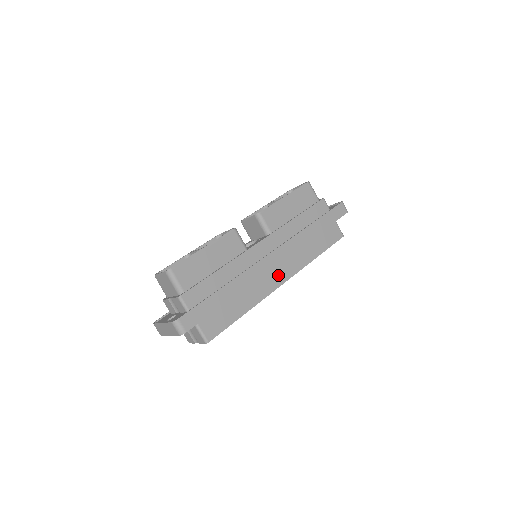
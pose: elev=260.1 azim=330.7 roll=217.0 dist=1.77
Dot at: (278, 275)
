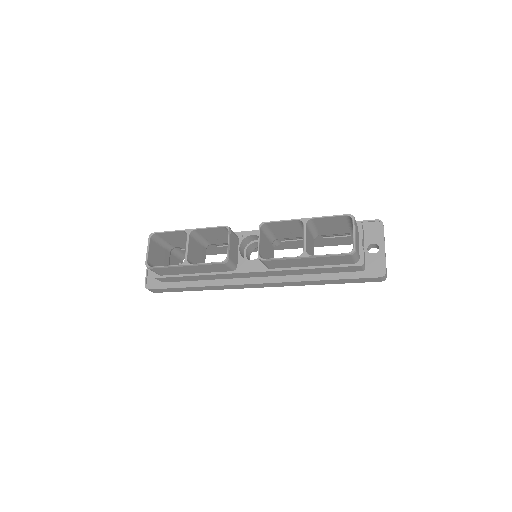
Dot at: occluded
